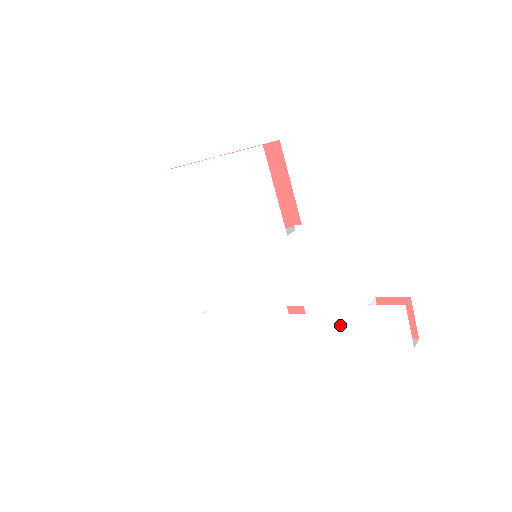
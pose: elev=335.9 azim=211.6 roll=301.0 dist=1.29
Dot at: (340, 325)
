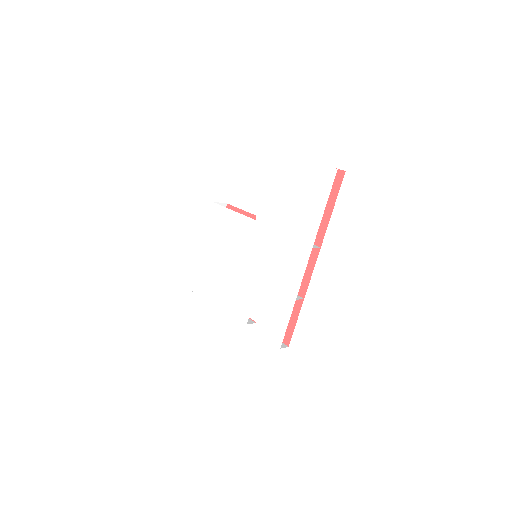
Dot at: (308, 216)
